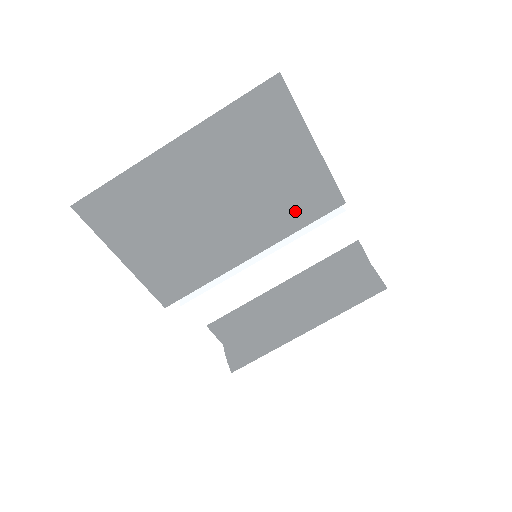
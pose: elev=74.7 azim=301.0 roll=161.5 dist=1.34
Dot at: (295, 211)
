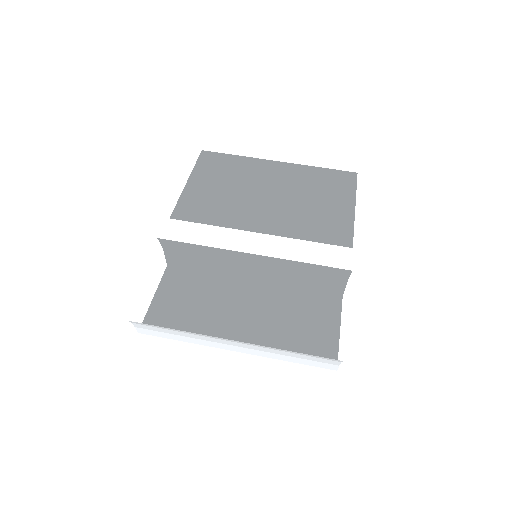
Dot at: (313, 229)
